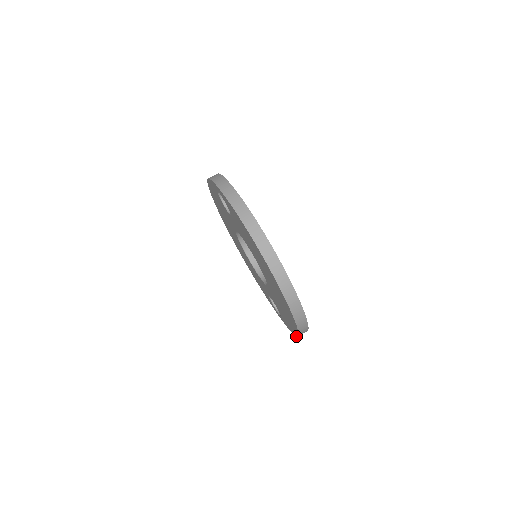
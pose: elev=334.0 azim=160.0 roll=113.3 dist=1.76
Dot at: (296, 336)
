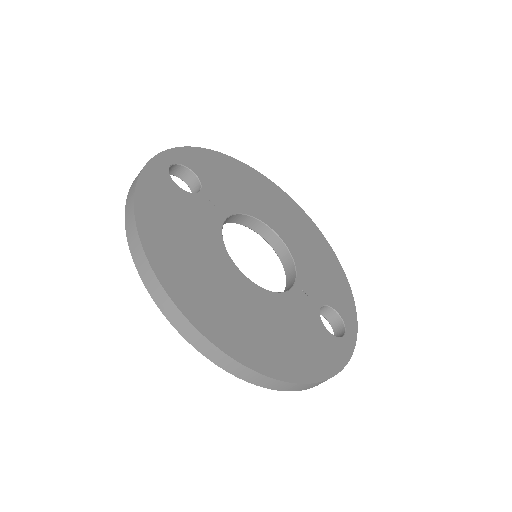
Dot at: (310, 387)
